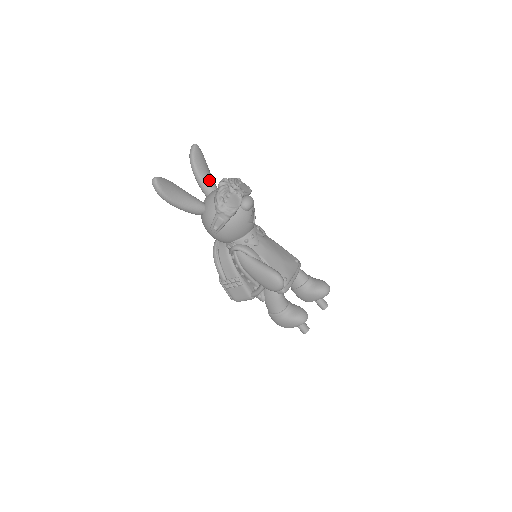
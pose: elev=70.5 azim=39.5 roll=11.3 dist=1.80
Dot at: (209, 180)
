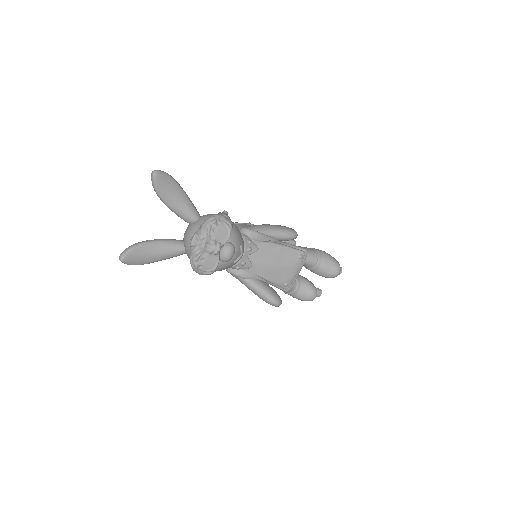
Dot at: (183, 210)
